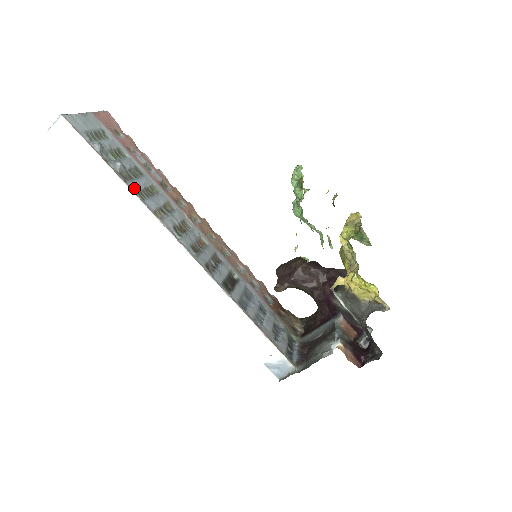
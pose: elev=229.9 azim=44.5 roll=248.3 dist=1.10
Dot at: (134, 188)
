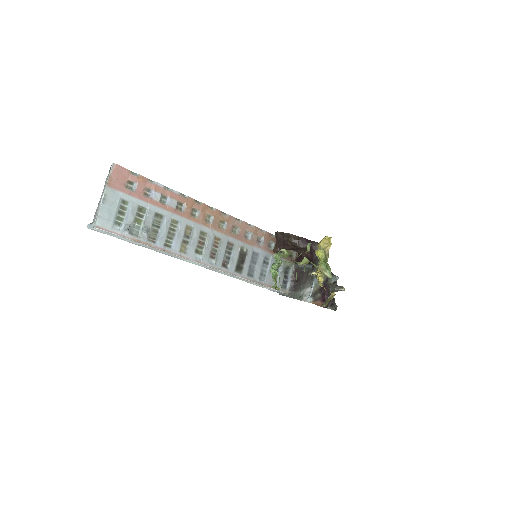
Dot at: (162, 244)
